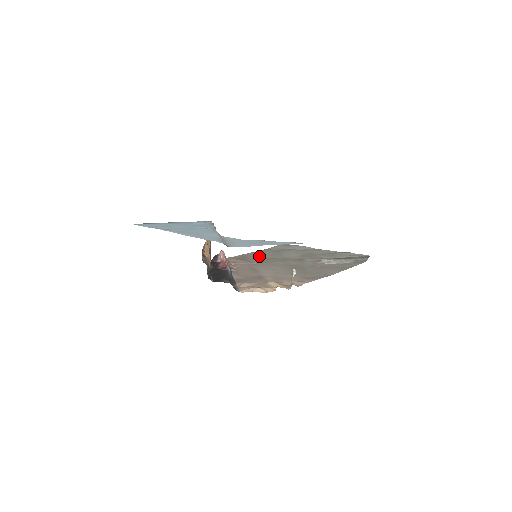
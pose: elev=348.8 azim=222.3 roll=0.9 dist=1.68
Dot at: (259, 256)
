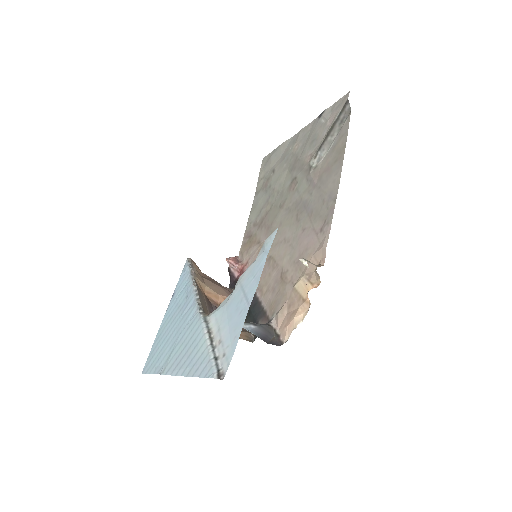
Dot at: (258, 218)
